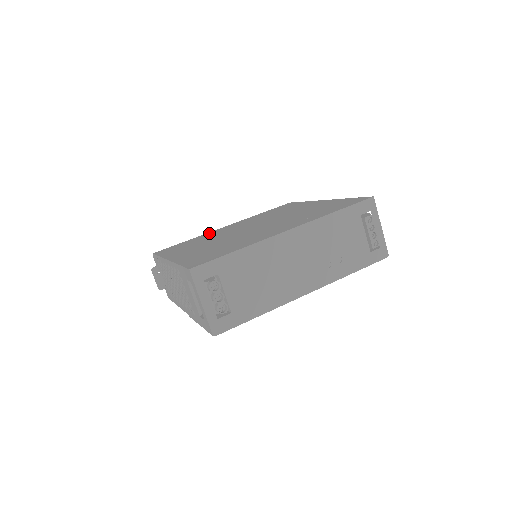
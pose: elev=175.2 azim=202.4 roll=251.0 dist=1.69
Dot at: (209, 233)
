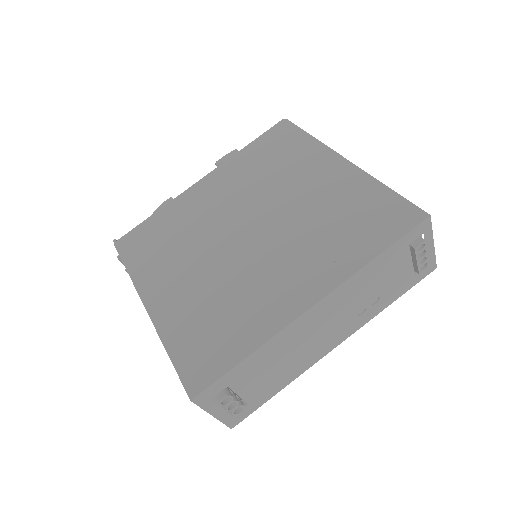
Dot at: (182, 201)
